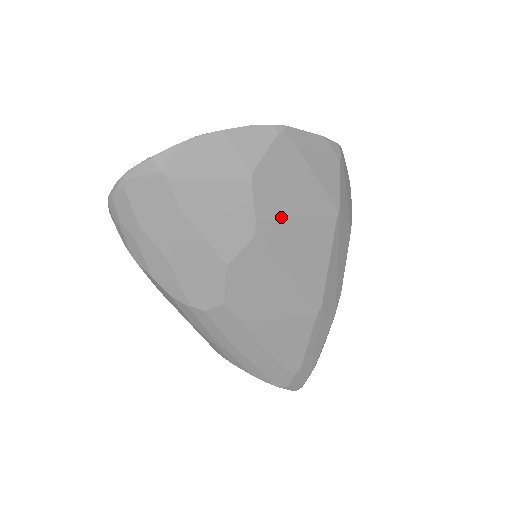
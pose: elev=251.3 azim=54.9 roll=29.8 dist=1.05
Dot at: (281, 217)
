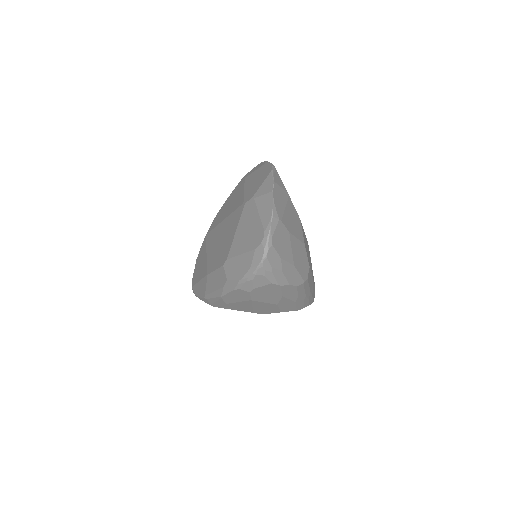
Dot at: occluded
